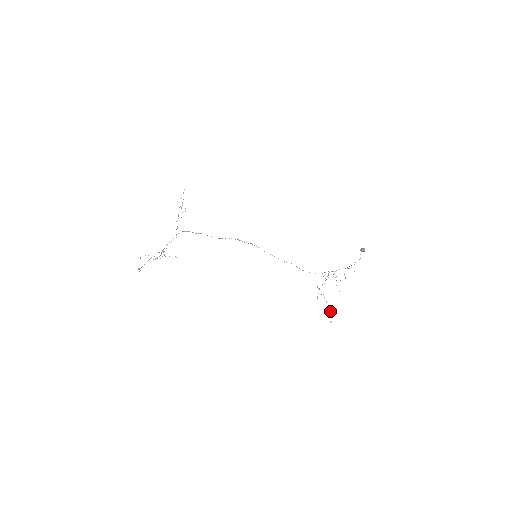
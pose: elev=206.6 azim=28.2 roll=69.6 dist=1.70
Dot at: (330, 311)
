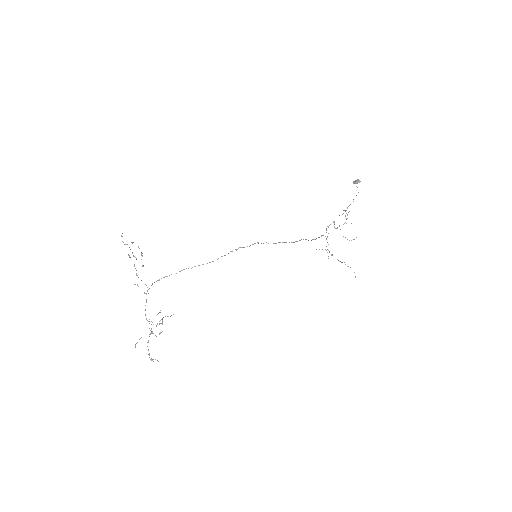
Dot at: occluded
